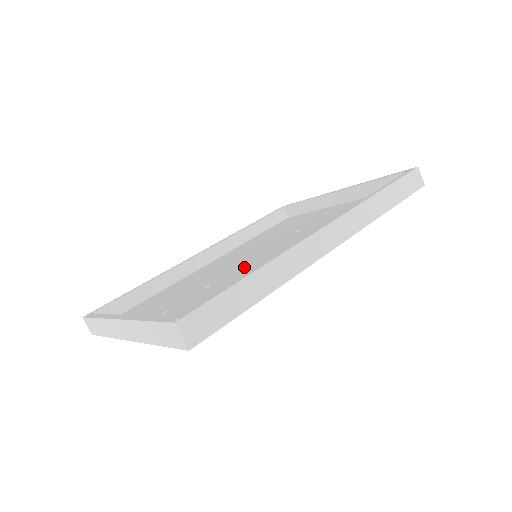
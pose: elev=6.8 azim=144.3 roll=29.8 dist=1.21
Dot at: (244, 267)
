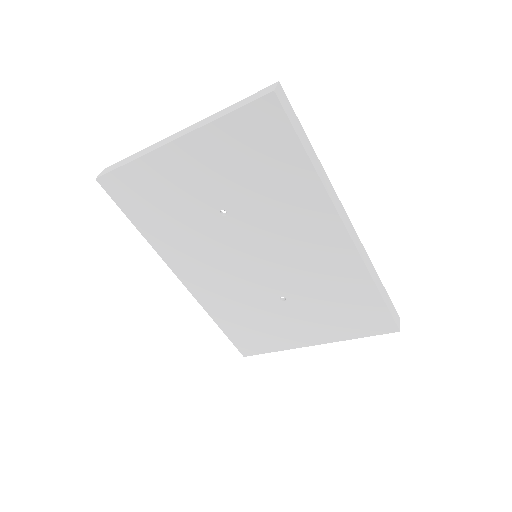
Dot at: (254, 234)
